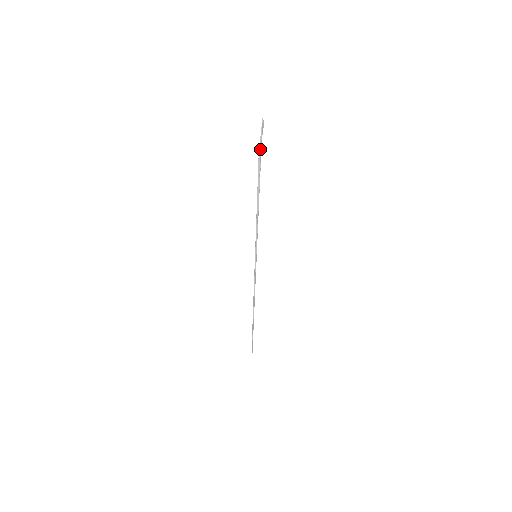
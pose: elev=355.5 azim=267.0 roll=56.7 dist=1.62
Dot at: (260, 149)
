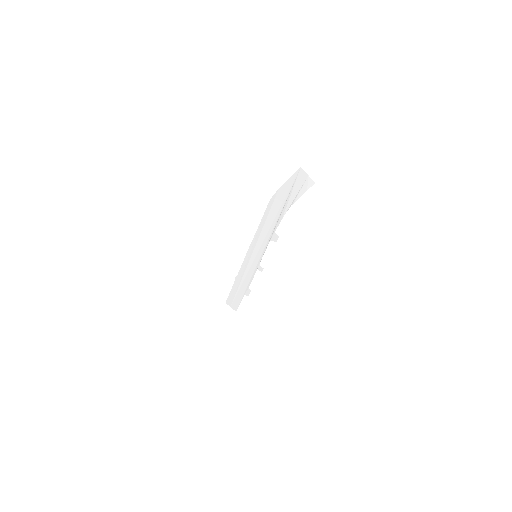
Dot at: (285, 190)
